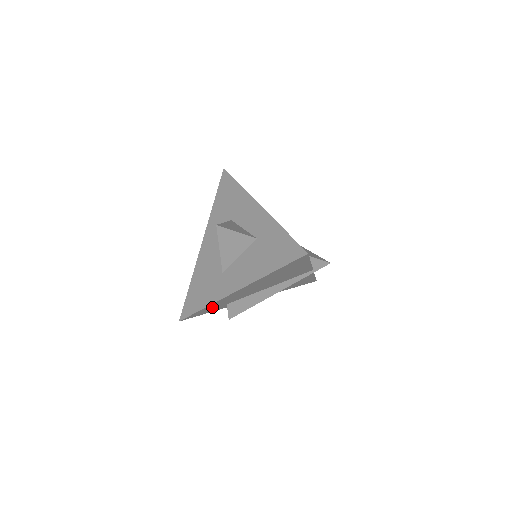
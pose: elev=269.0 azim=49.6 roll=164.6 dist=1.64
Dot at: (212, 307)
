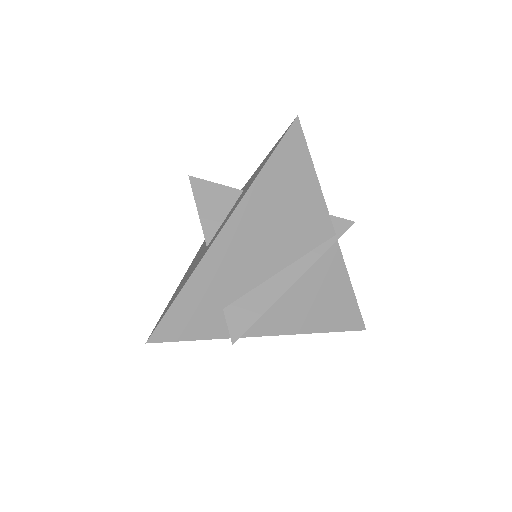
Dot at: (198, 301)
